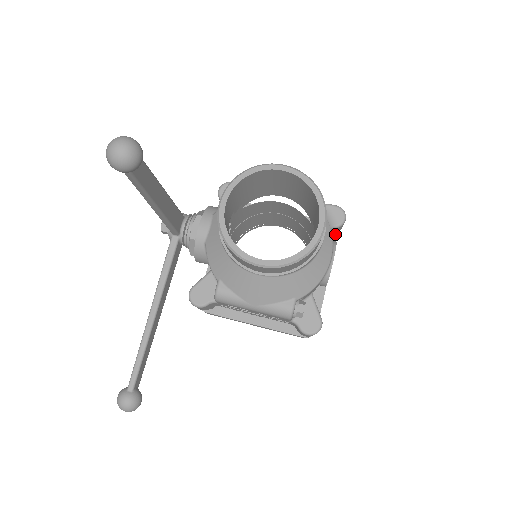
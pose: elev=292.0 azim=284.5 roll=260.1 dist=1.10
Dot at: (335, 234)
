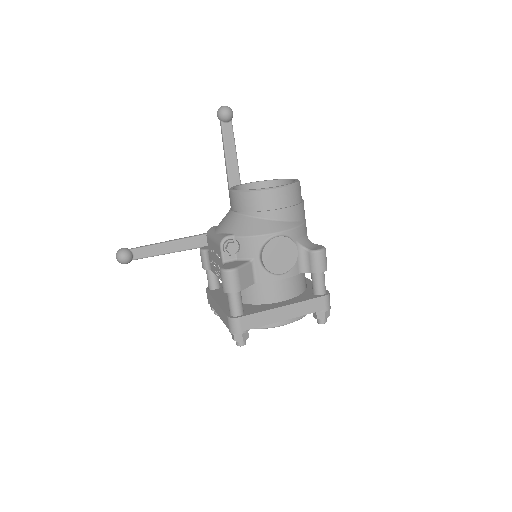
Dot at: (322, 295)
